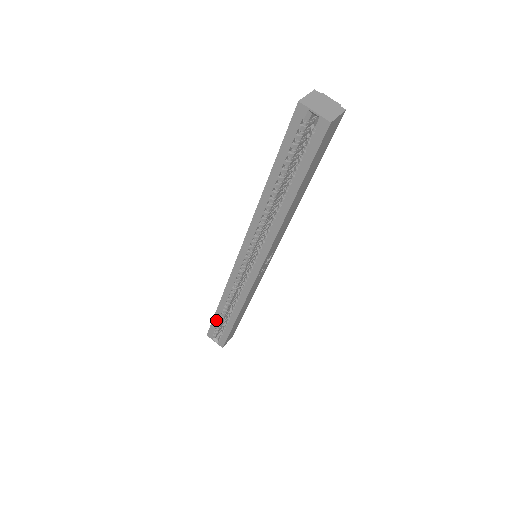
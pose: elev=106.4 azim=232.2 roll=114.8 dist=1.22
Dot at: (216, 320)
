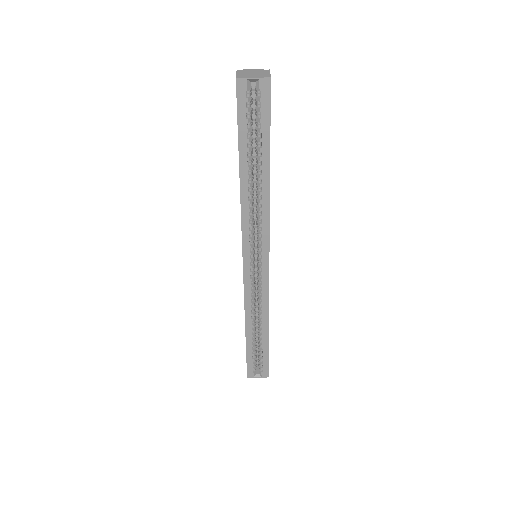
Dot at: (250, 352)
